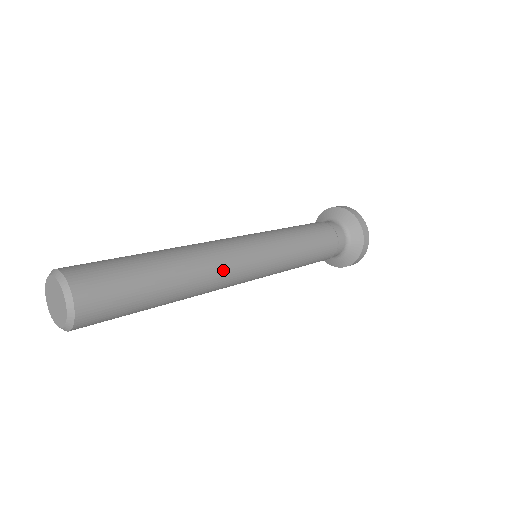
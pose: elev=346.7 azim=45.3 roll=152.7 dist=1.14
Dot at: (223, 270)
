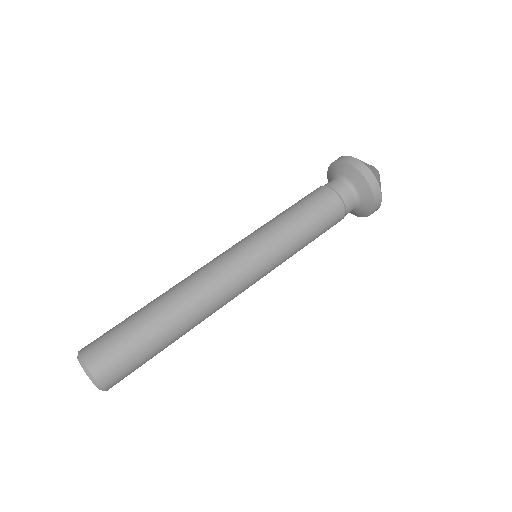
Dot at: (218, 298)
